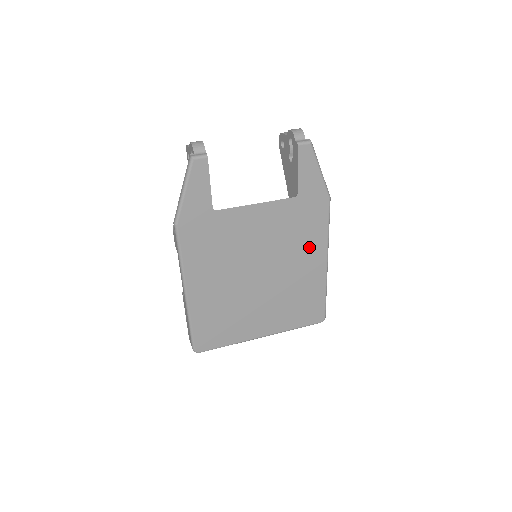
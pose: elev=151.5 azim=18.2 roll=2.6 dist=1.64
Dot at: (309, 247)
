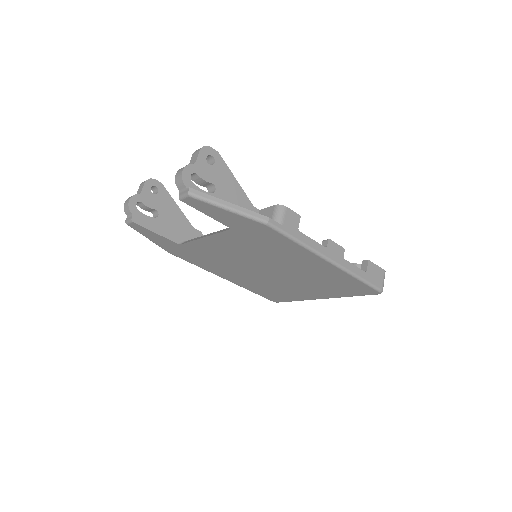
Dot at: (292, 254)
